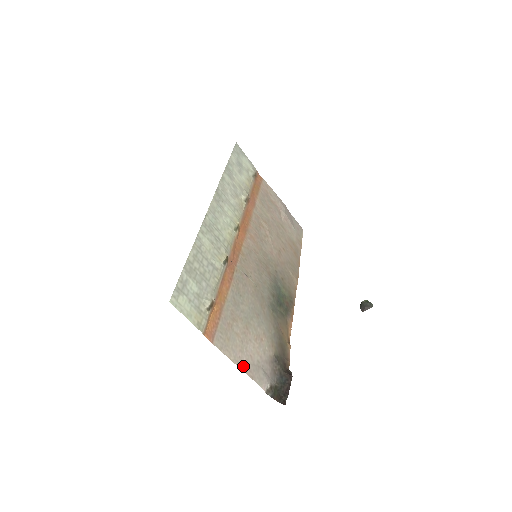
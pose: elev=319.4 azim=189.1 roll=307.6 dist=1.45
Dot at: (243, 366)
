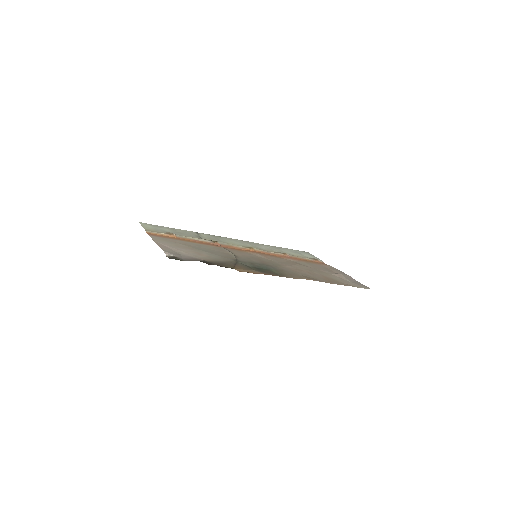
Dot at: (161, 245)
